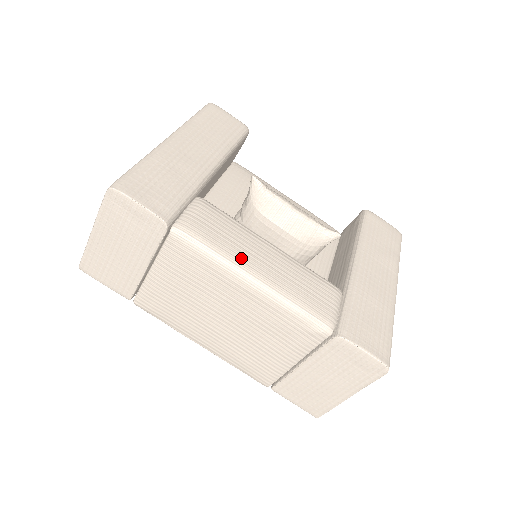
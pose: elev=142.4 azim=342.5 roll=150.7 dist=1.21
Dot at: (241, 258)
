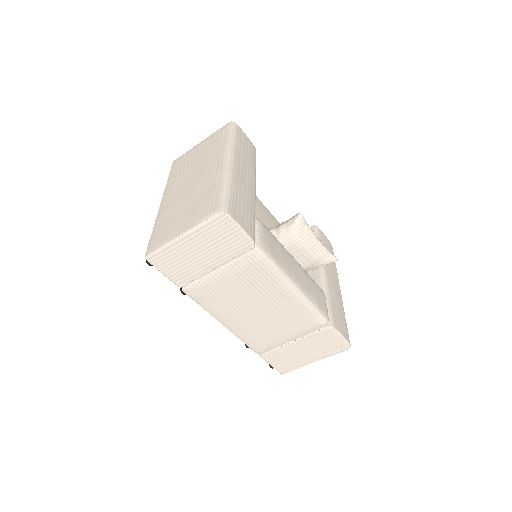
Dot at: (289, 271)
